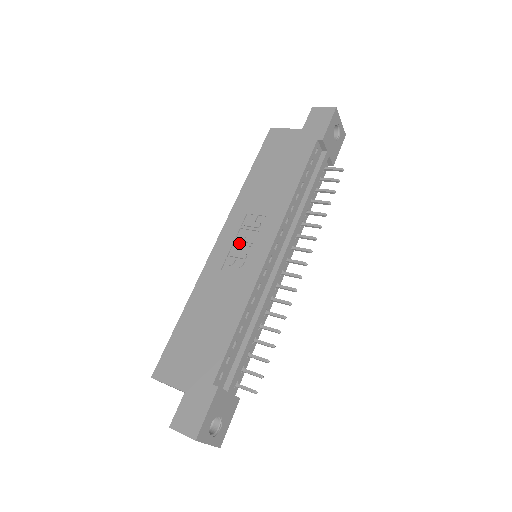
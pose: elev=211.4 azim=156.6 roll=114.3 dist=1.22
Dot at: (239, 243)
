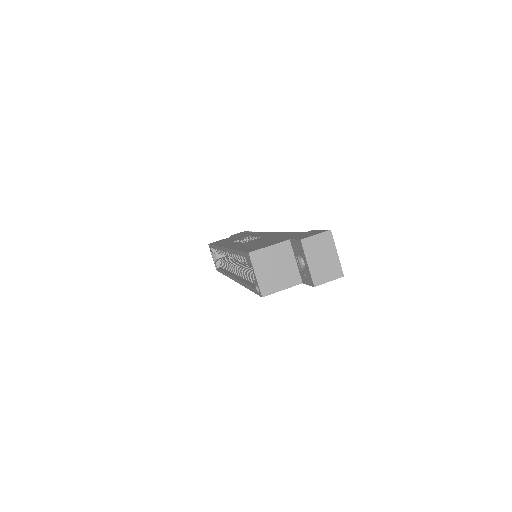
Dot at: (244, 240)
